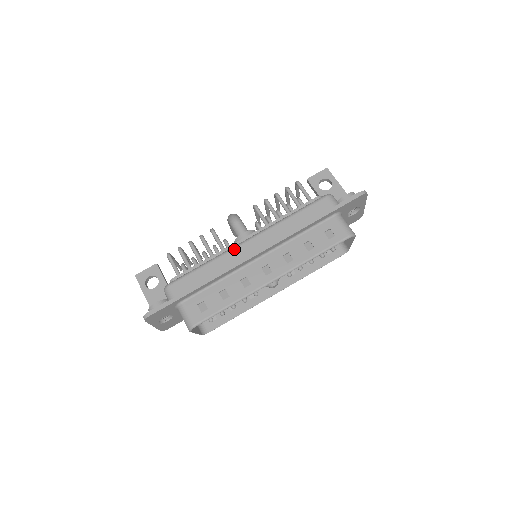
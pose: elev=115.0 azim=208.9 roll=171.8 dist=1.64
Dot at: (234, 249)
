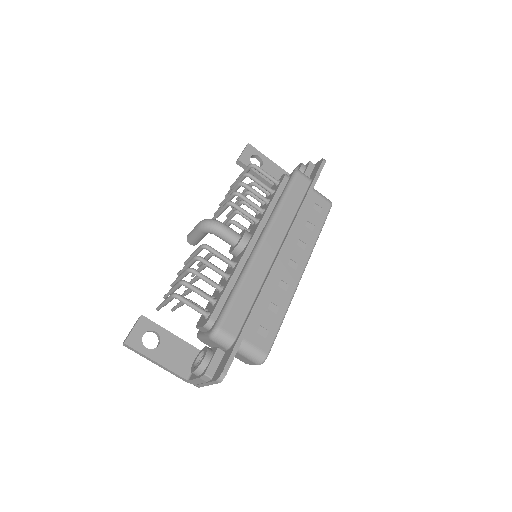
Dot at: (257, 256)
